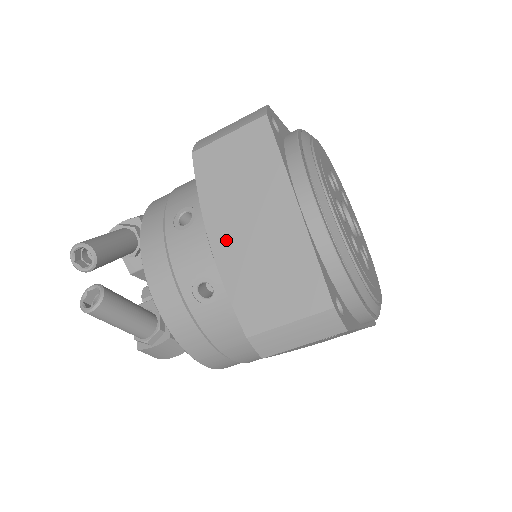
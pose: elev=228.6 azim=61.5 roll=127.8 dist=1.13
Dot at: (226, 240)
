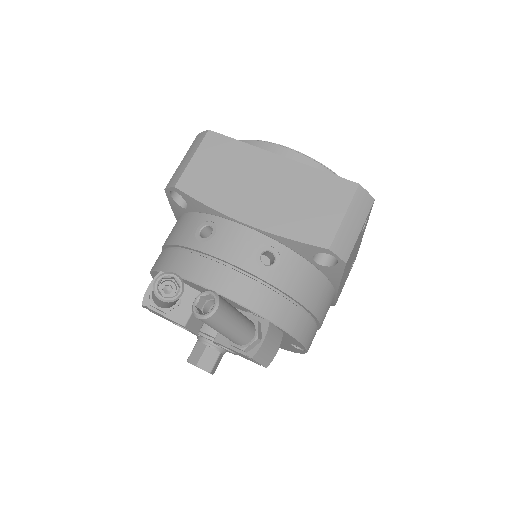
Dot at: (254, 211)
